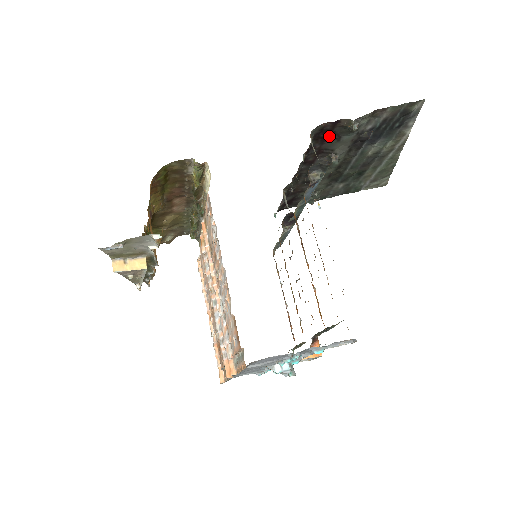
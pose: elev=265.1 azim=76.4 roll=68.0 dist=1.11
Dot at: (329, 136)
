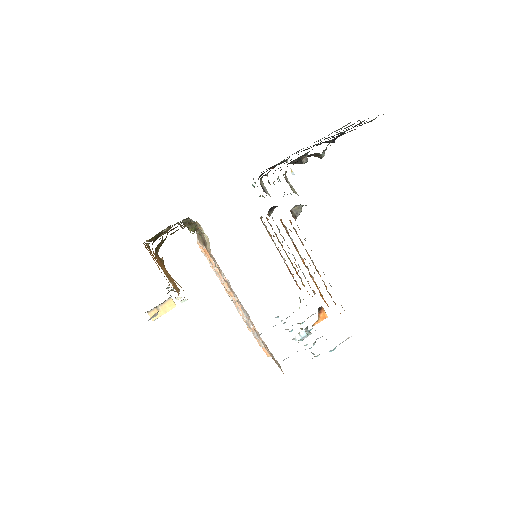
Dot at: occluded
